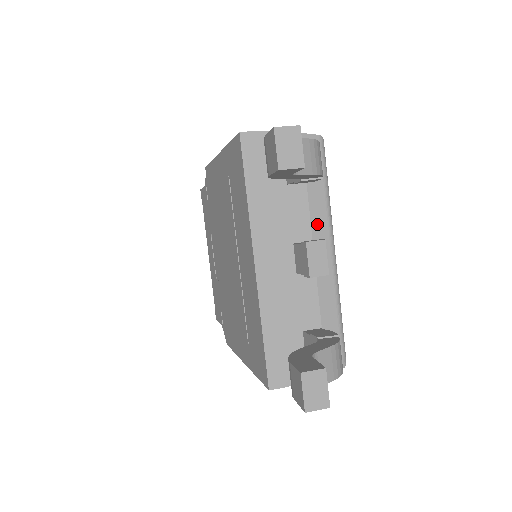
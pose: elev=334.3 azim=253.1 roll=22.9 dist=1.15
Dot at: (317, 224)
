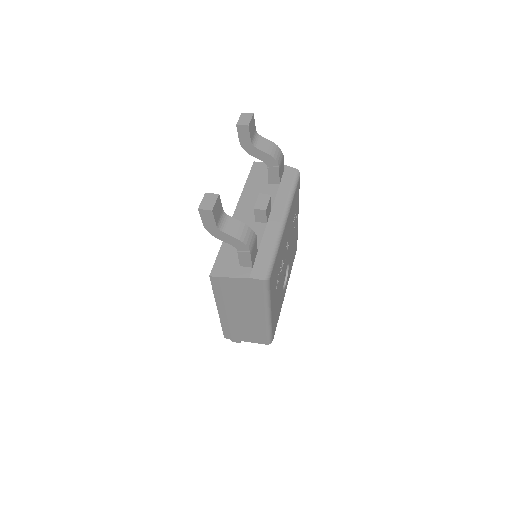
Dot at: (278, 203)
